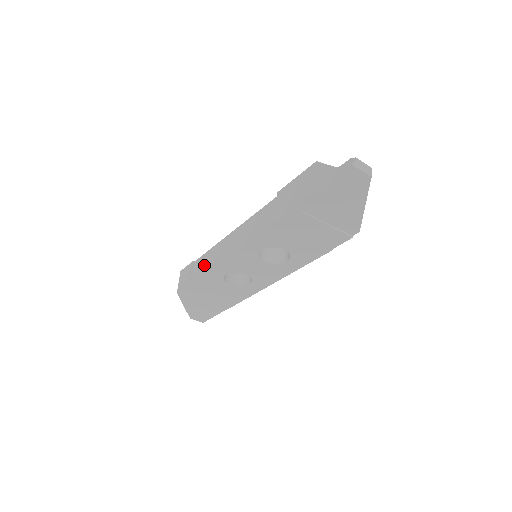
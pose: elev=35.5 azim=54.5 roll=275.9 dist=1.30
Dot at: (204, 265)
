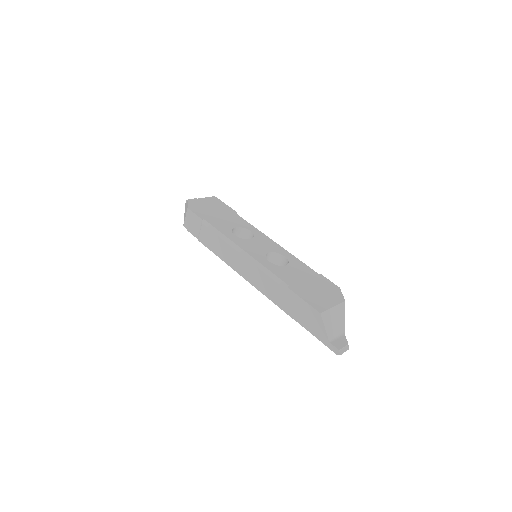
Dot at: (213, 245)
